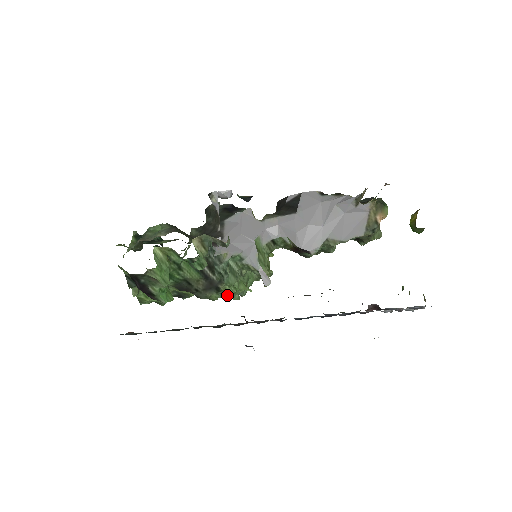
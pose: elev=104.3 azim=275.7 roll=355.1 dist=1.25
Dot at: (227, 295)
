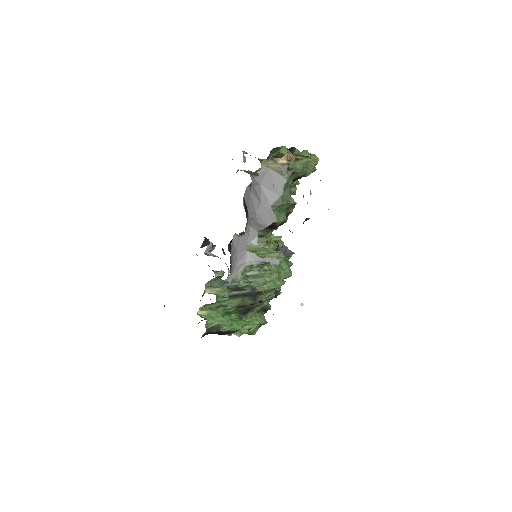
Dot at: (271, 289)
